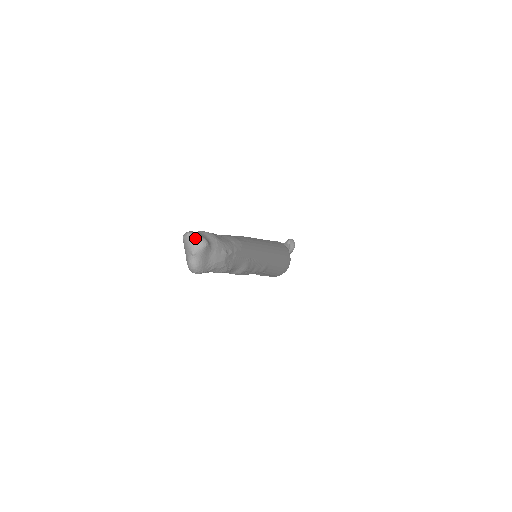
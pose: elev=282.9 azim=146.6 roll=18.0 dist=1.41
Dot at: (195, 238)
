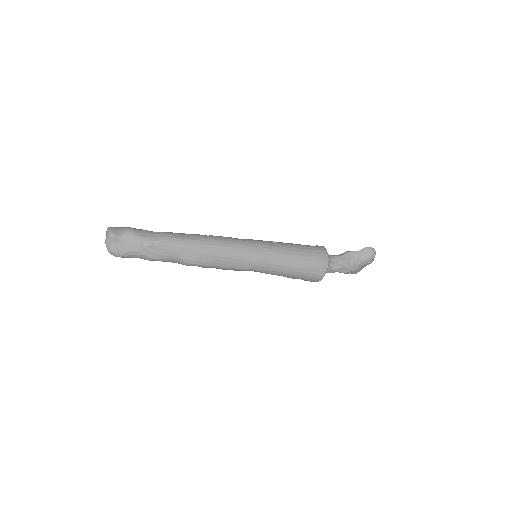
Dot at: (107, 231)
